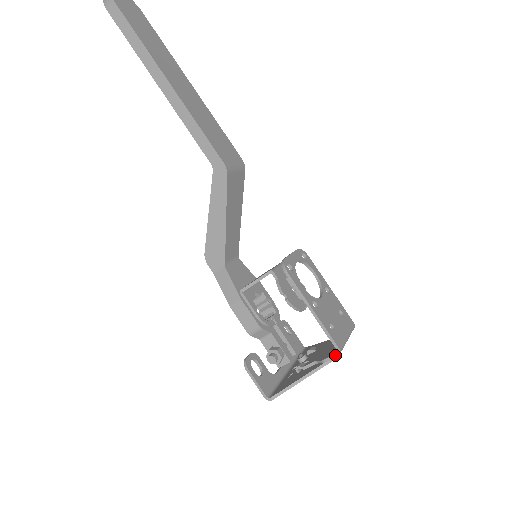
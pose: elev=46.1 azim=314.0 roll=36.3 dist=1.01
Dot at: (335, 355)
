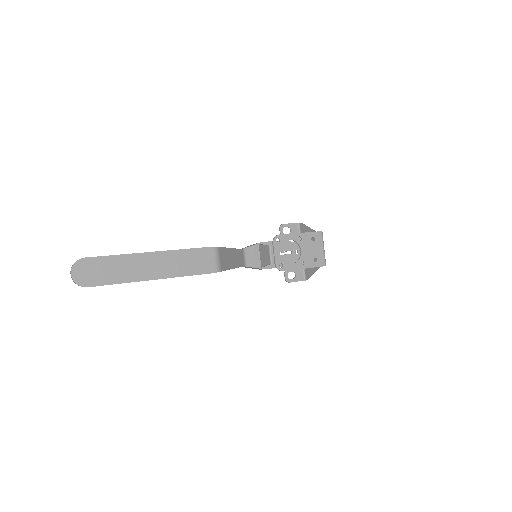
Dot at: occluded
